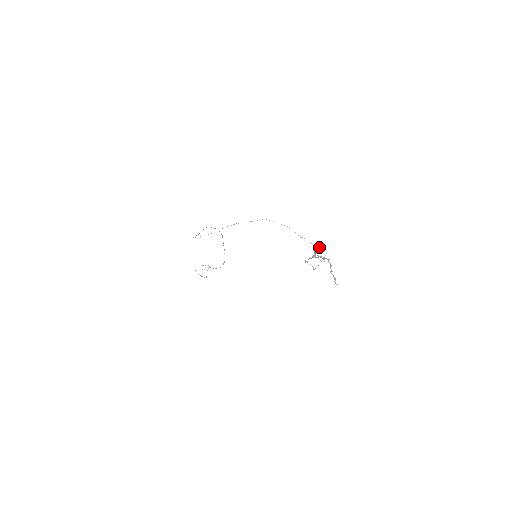
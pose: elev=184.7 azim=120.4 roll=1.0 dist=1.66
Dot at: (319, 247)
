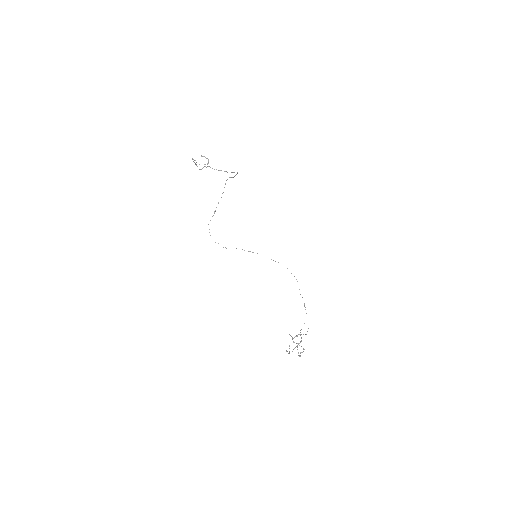
Dot at: (306, 334)
